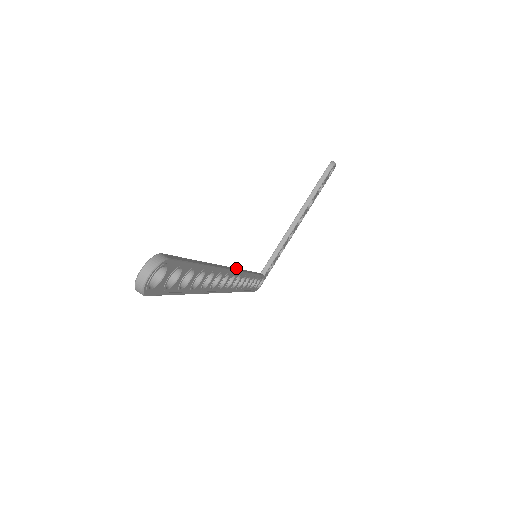
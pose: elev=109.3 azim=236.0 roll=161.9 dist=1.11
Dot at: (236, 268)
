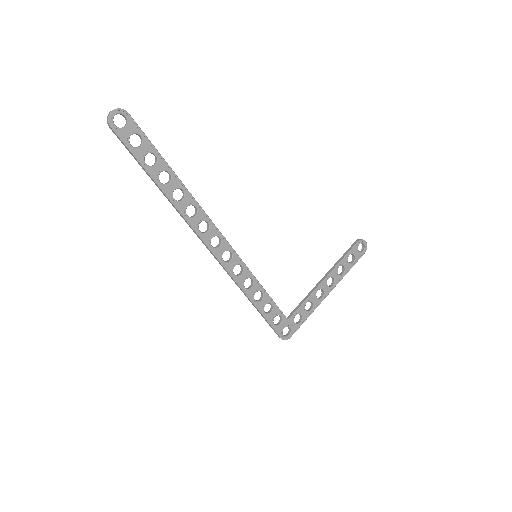
Dot at: (228, 243)
